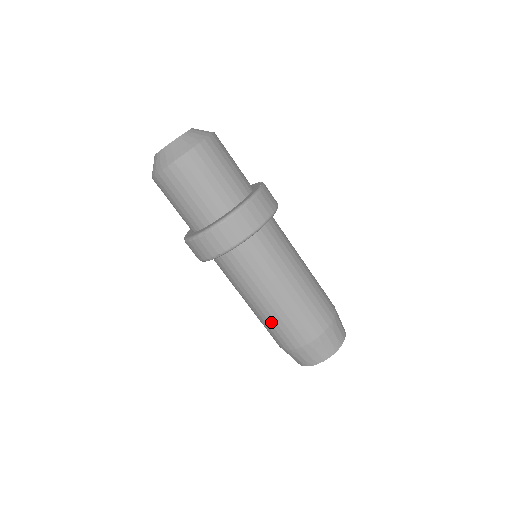
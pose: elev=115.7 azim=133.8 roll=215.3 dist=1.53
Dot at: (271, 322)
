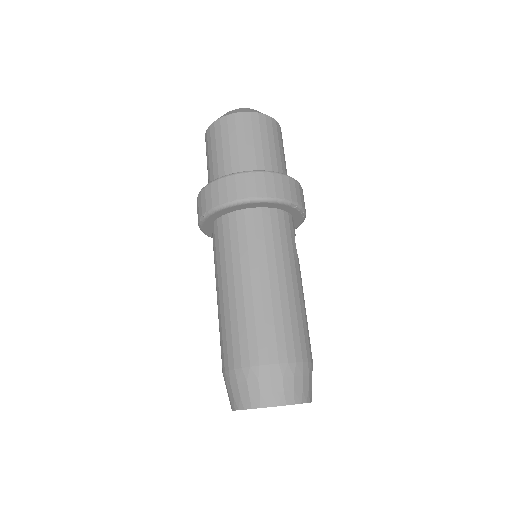
Dot at: (222, 322)
